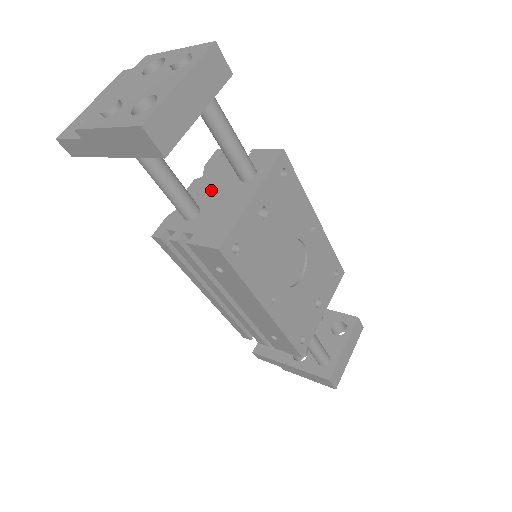
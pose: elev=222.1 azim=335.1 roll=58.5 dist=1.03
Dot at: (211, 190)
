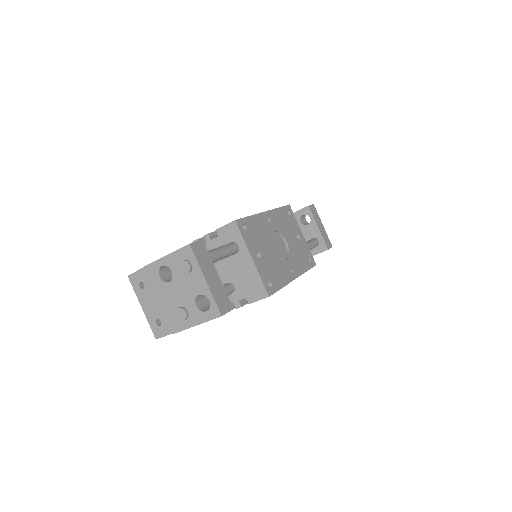
Dot at: (223, 269)
